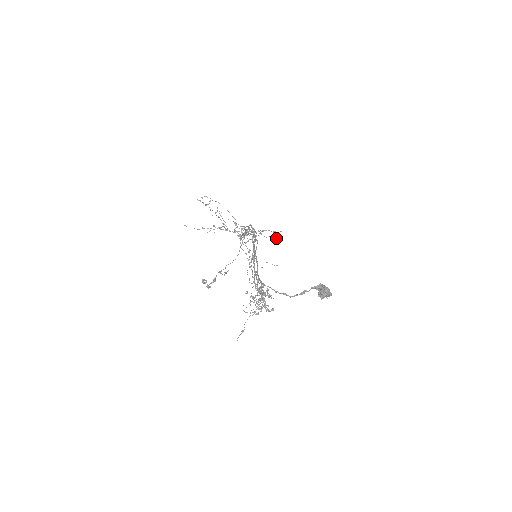
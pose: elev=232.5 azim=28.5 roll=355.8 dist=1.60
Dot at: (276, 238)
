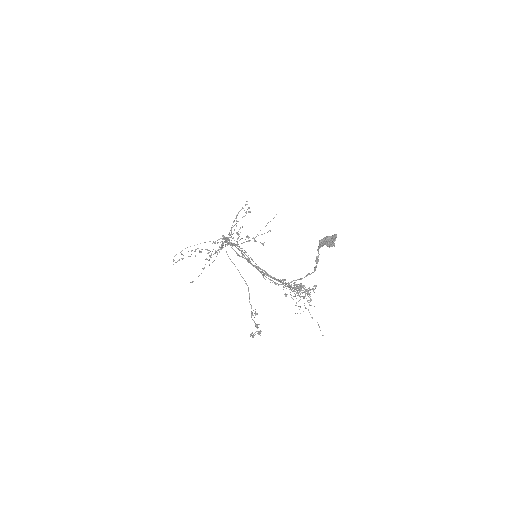
Dot at: occluded
